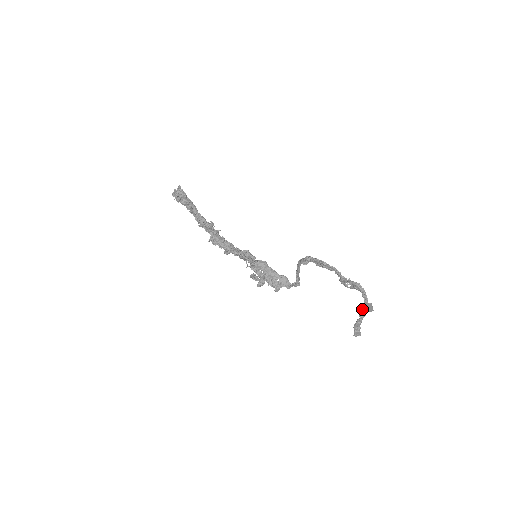
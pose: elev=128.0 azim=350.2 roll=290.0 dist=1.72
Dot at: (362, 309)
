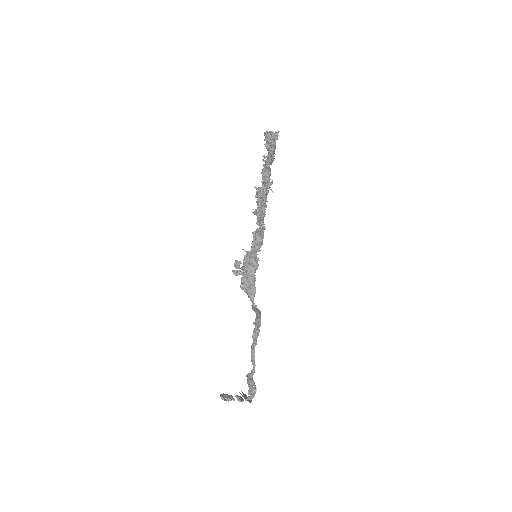
Dot at: (240, 398)
